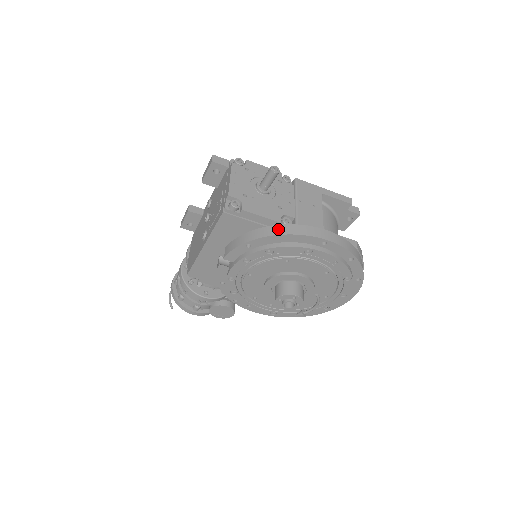
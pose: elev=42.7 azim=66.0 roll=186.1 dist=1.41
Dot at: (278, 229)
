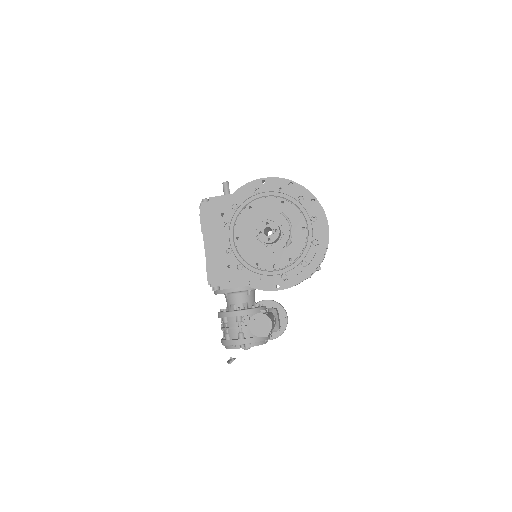
Dot at: occluded
